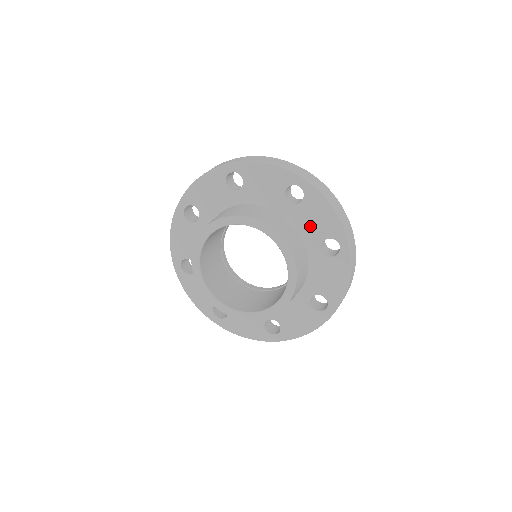
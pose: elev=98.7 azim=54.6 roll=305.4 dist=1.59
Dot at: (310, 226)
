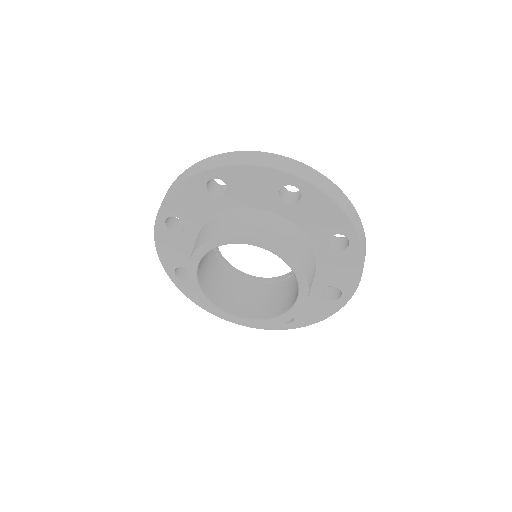
Dot at: (313, 224)
